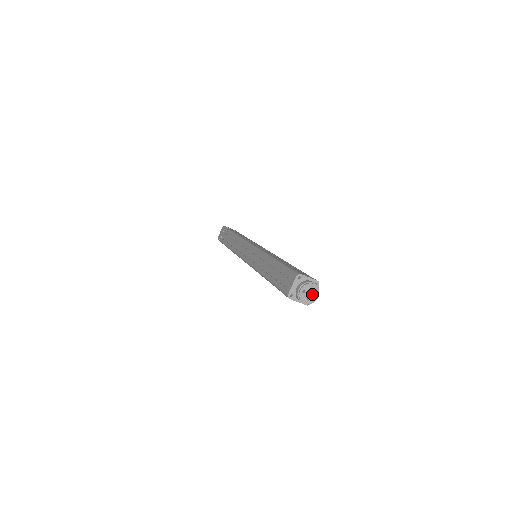
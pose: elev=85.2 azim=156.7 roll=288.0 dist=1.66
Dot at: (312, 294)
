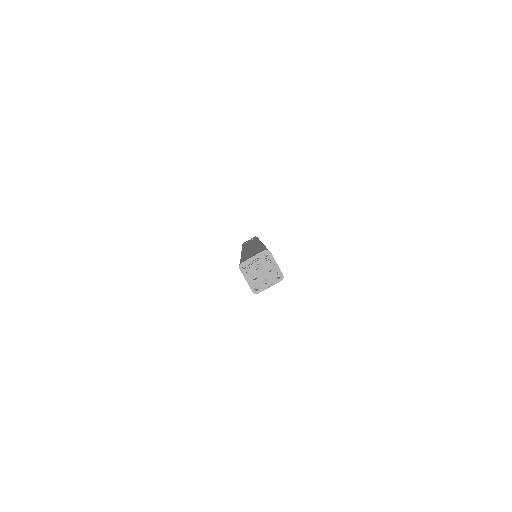
Dot at: (265, 271)
